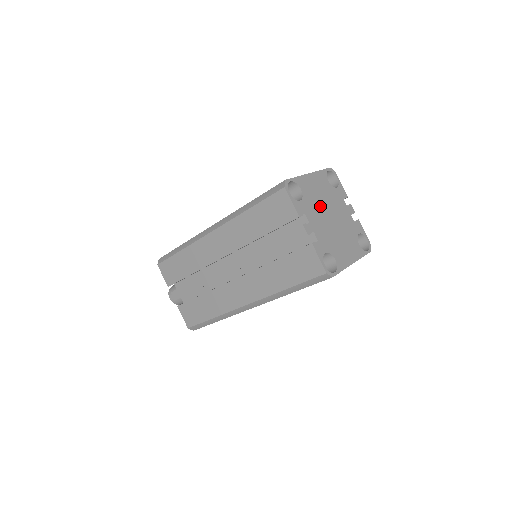
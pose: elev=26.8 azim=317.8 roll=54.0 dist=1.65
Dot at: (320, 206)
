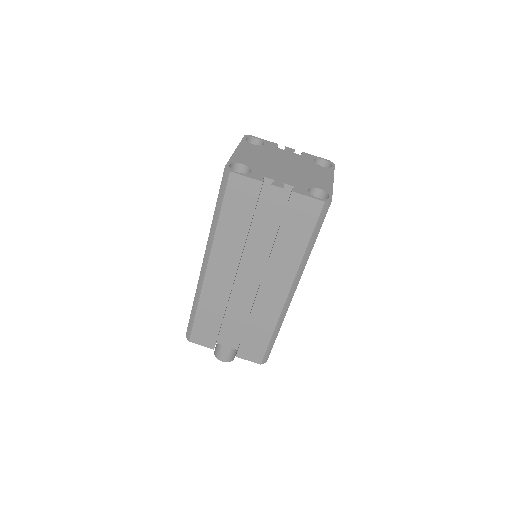
Dot at: (268, 164)
